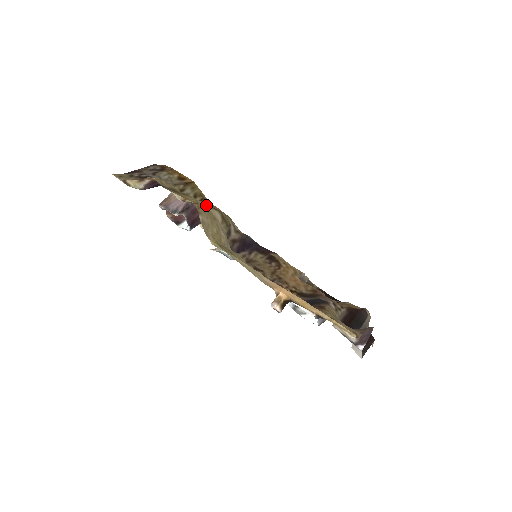
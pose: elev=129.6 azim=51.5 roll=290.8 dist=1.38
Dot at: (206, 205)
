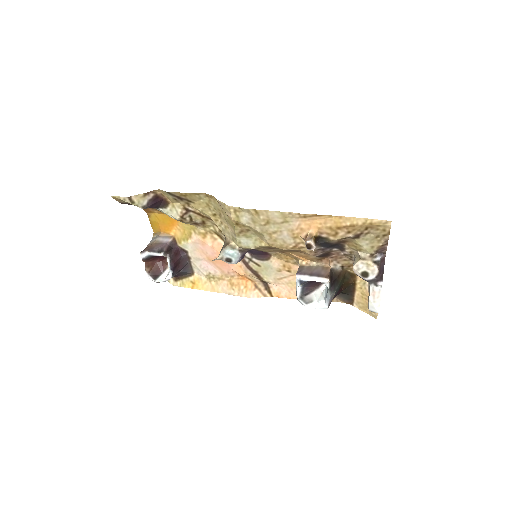
Dot at: (205, 215)
